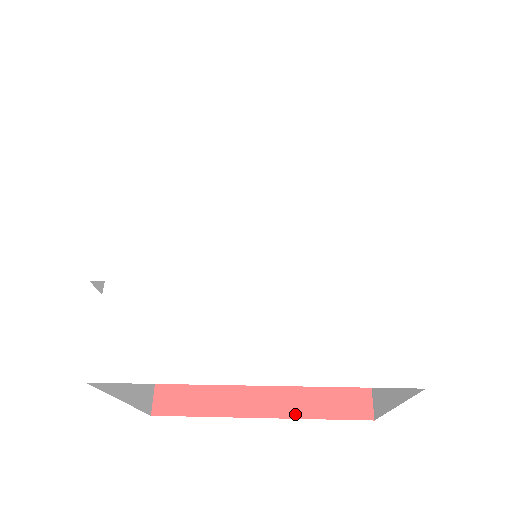
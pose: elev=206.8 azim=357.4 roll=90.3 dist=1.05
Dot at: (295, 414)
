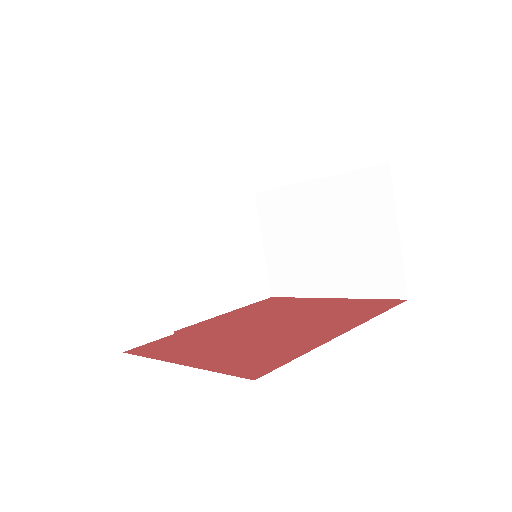
Dot at: (201, 366)
